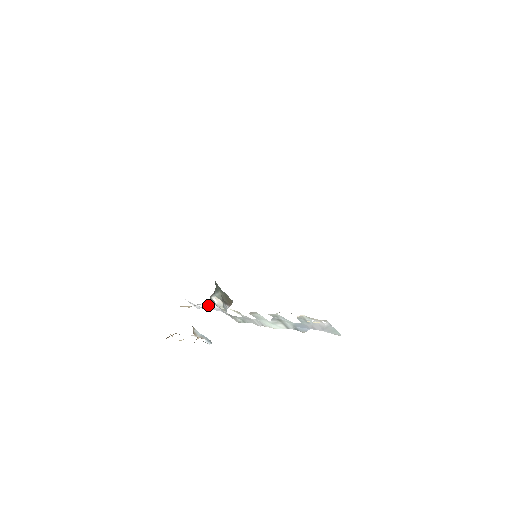
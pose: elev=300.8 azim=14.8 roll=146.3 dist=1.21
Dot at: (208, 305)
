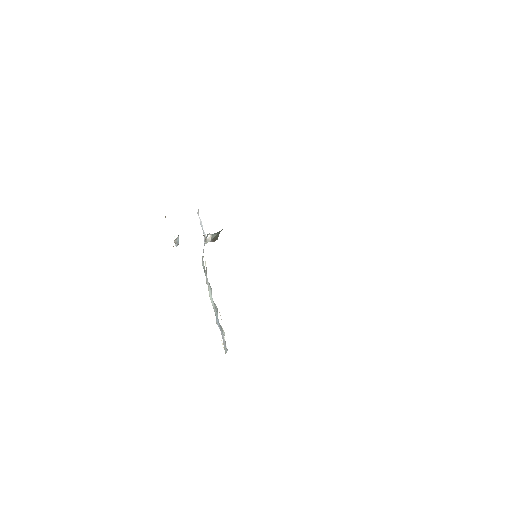
Dot at: occluded
